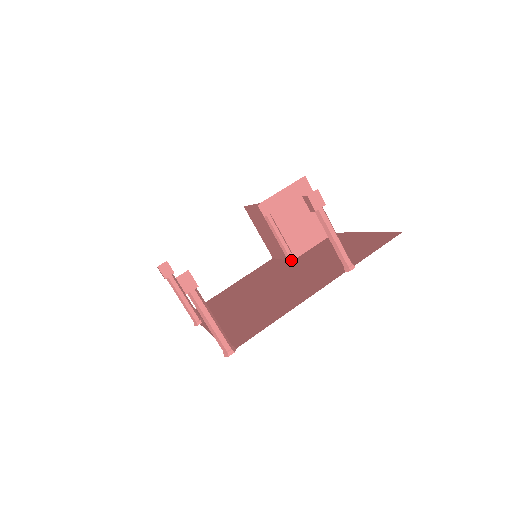
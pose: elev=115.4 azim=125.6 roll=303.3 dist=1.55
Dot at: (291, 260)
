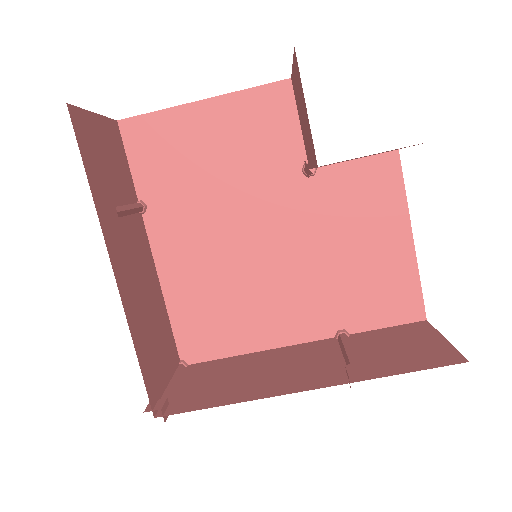
Dot at: occluded
